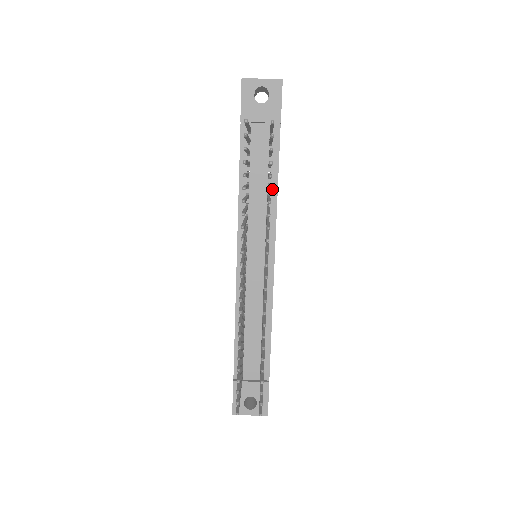
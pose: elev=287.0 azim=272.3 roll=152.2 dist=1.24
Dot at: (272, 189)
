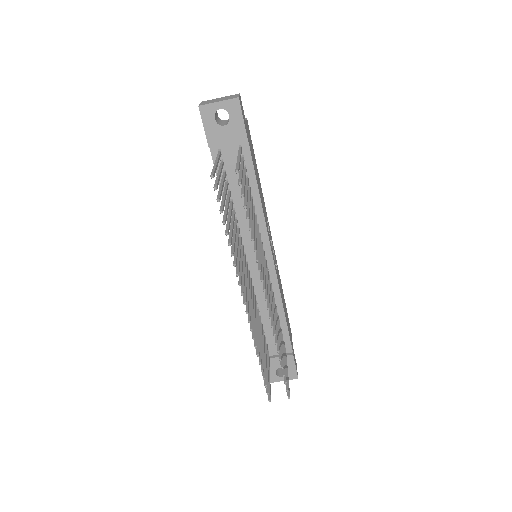
Dot at: (255, 200)
